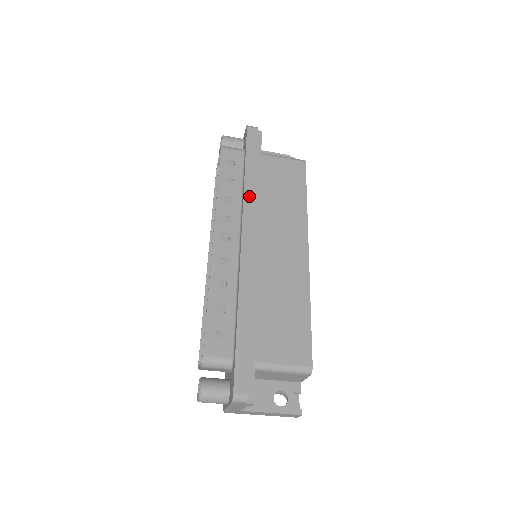
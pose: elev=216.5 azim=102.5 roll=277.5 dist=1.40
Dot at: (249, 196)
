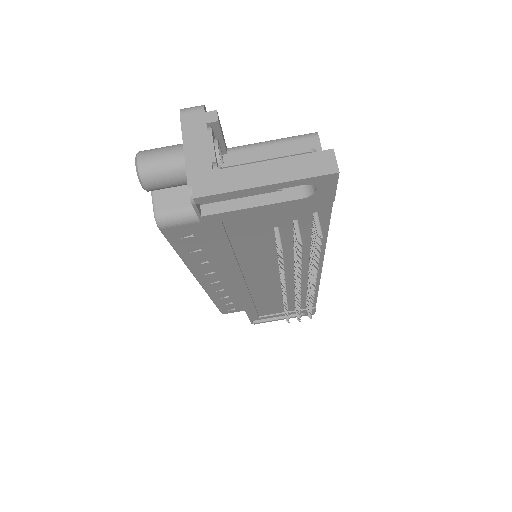
Dot at: occluded
